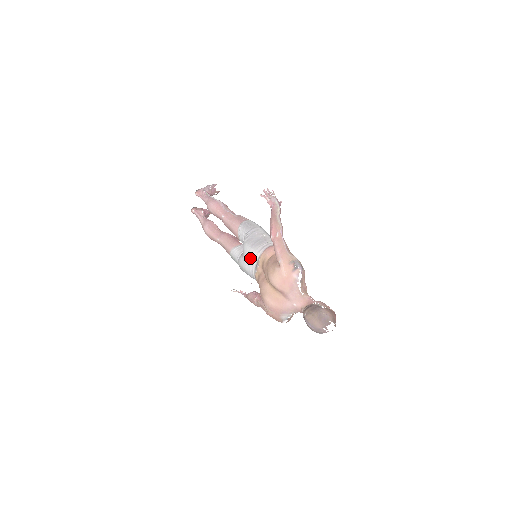
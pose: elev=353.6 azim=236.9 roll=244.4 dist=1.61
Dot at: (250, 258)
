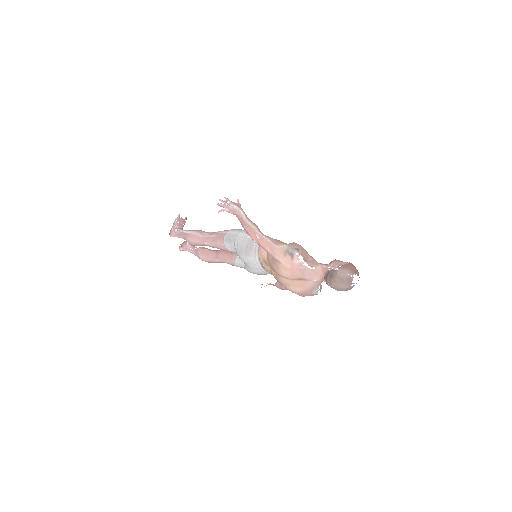
Dot at: (253, 264)
